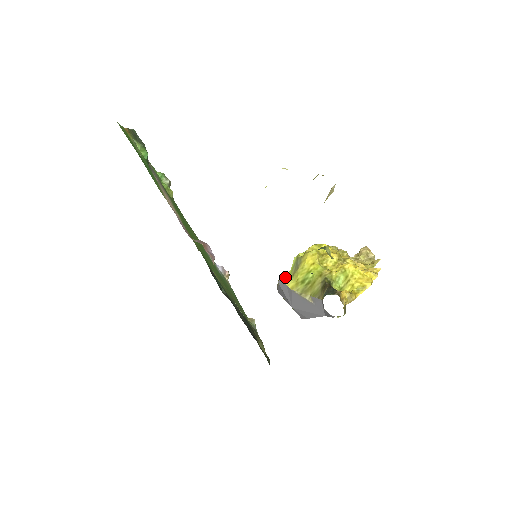
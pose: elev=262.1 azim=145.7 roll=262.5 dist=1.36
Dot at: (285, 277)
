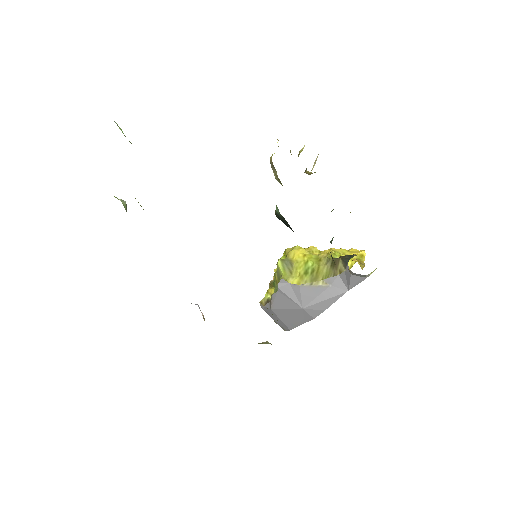
Dot at: (284, 278)
